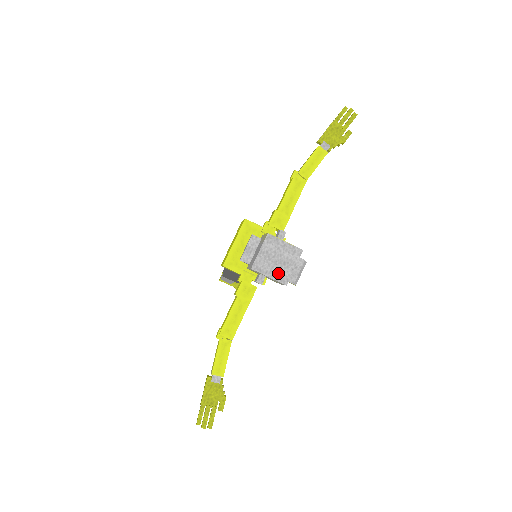
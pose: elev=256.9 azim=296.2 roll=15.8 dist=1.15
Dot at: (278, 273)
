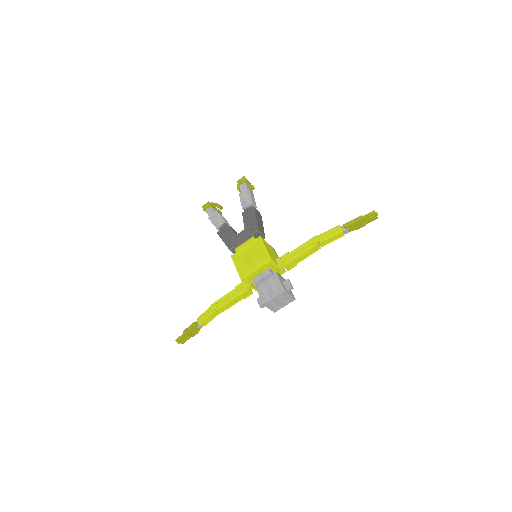
Dot at: (275, 308)
